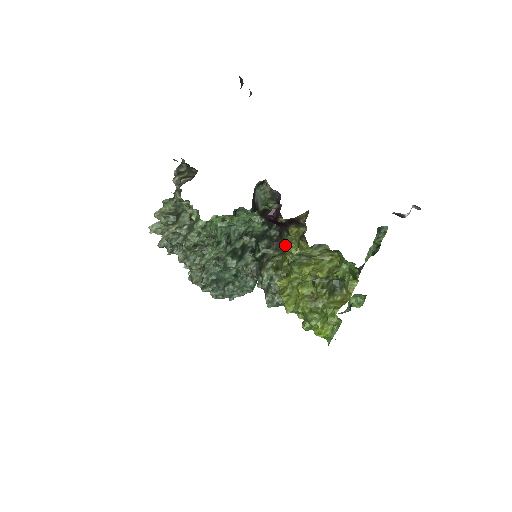
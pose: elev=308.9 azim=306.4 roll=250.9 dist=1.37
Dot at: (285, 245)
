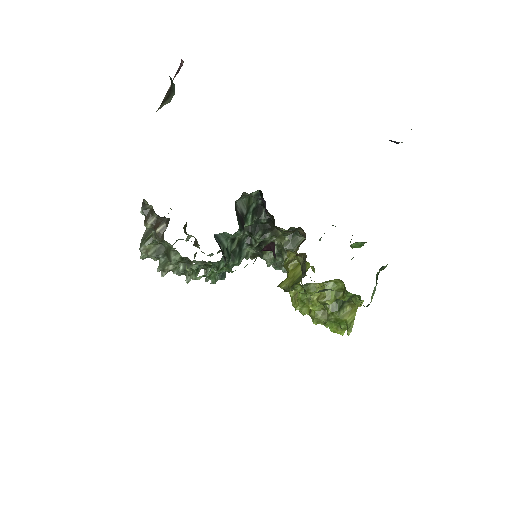
Dot at: (280, 228)
